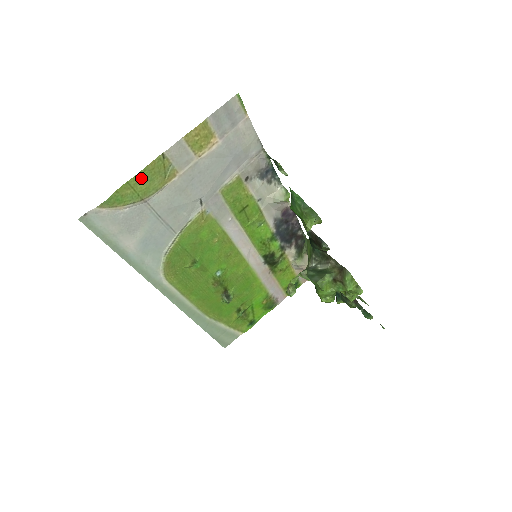
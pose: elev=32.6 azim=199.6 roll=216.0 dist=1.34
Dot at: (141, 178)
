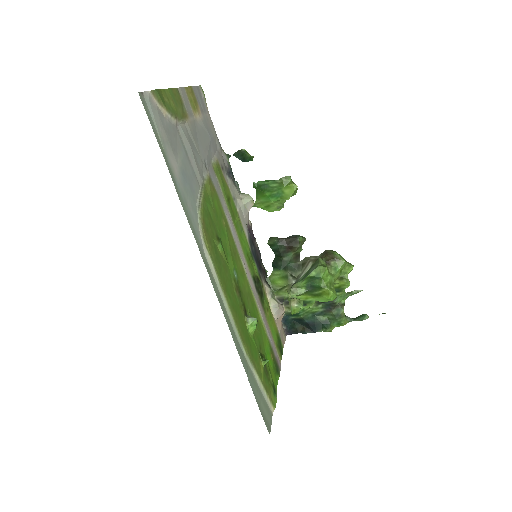
Dot at: (171, 96)
